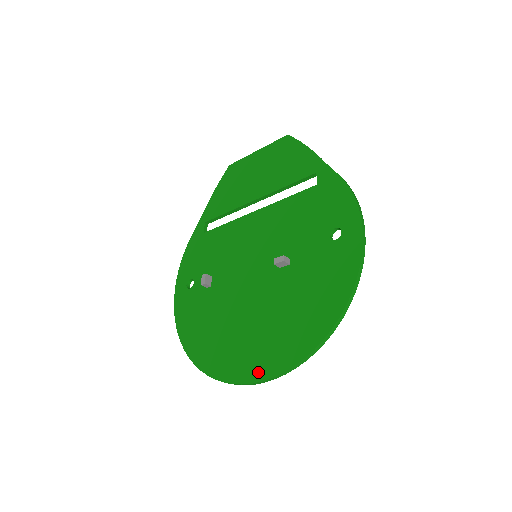
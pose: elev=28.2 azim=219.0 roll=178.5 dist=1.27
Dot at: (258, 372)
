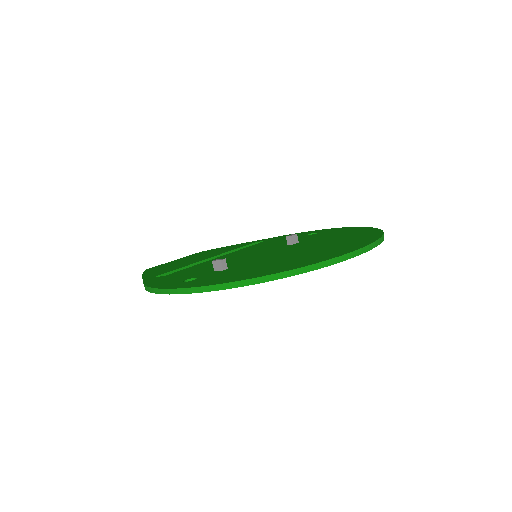
Dot at: (363, 243)
